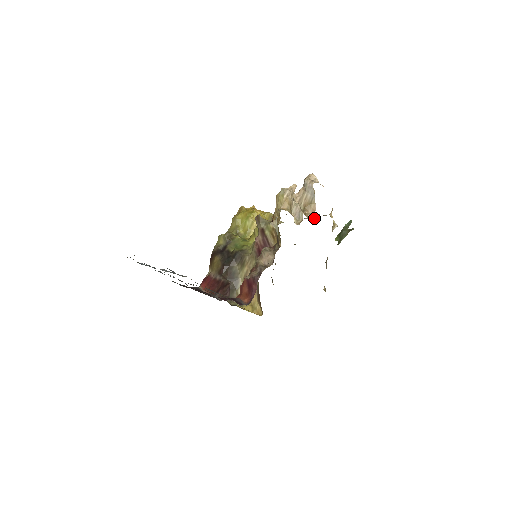
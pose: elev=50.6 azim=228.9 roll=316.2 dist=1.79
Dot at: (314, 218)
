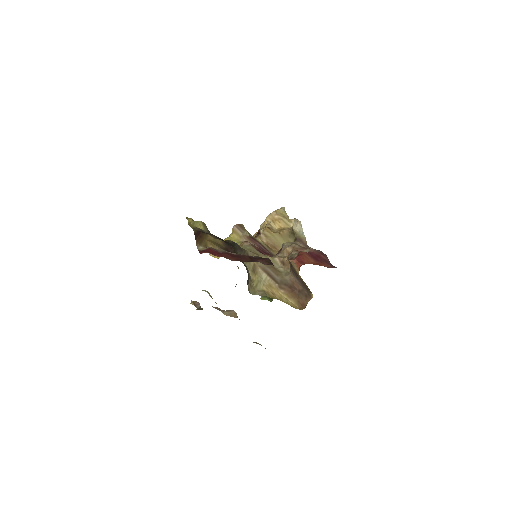
Dot at: occluded
